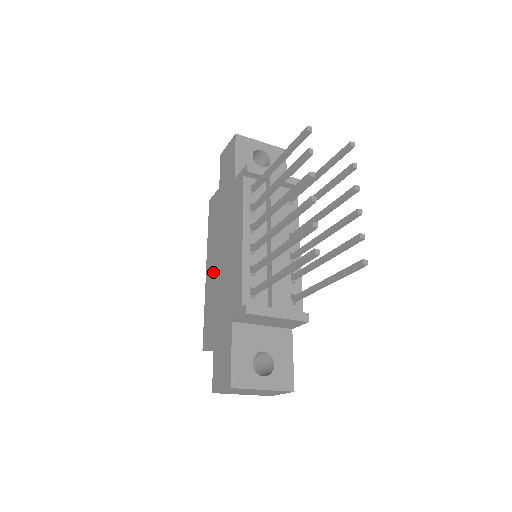
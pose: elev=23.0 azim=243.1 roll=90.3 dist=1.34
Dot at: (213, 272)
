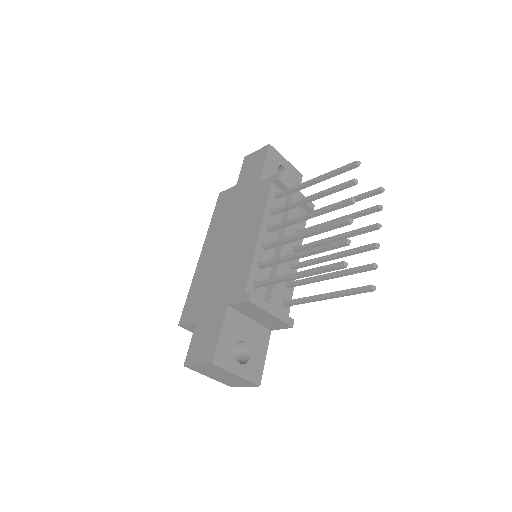
Dot at: (211, 257)
